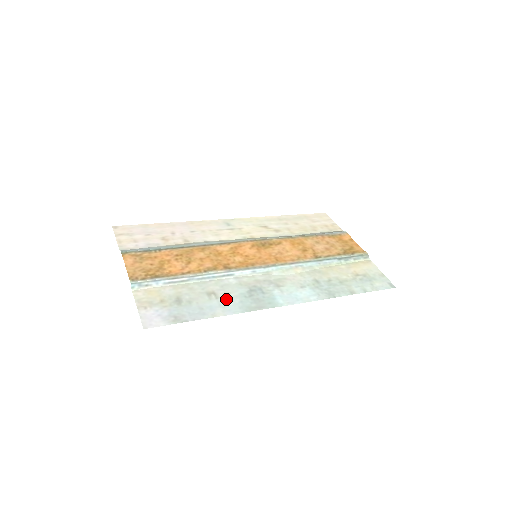
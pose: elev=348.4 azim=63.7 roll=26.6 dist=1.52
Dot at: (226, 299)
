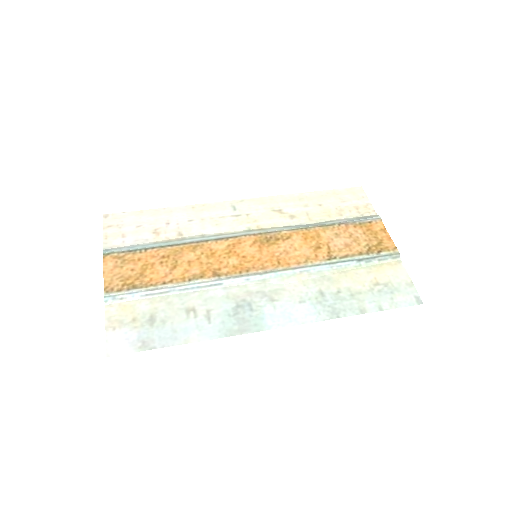
Dot at: (206, 318)
